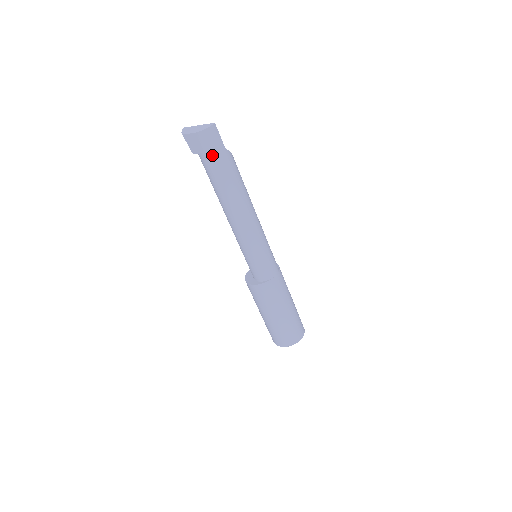
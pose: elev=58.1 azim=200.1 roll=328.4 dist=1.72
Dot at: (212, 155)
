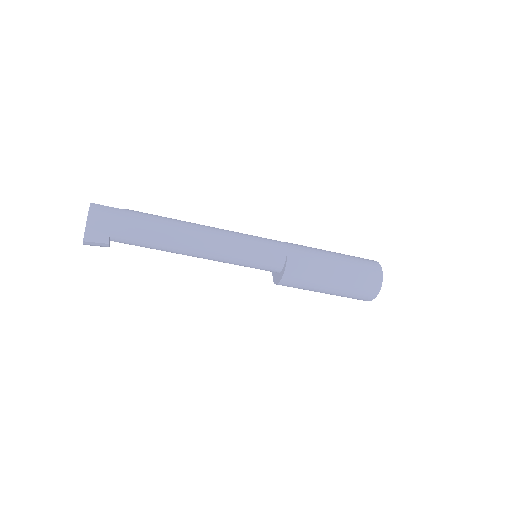
Dot at: (117, 222)
